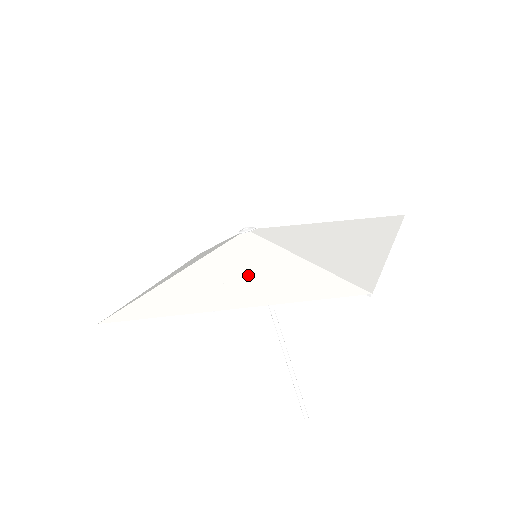
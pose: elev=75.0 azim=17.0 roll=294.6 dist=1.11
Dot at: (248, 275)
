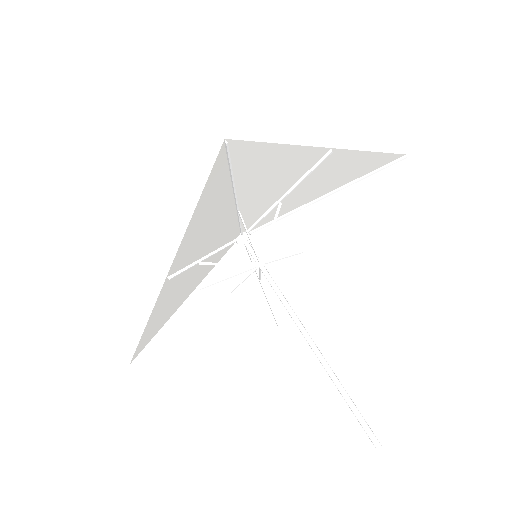
Dot at: (205, 242)
